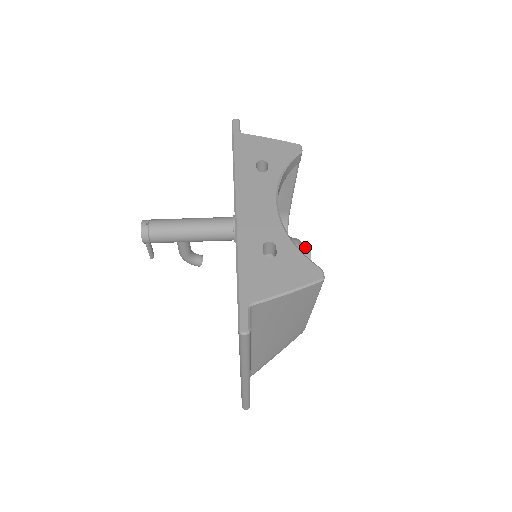
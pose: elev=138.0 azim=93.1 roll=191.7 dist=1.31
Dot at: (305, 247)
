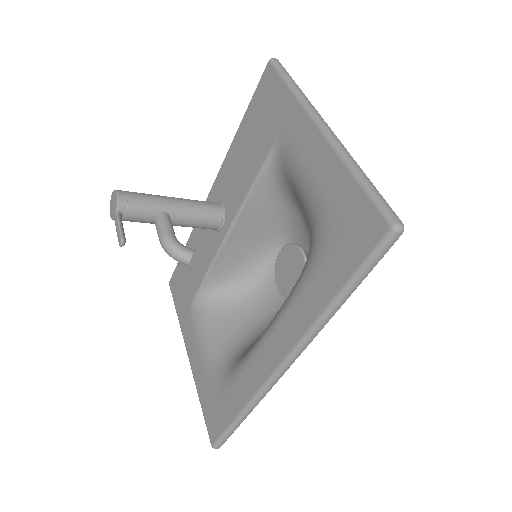
Dot at: occluded
